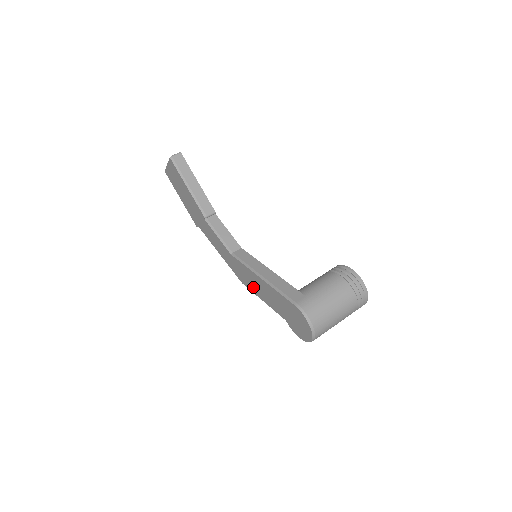
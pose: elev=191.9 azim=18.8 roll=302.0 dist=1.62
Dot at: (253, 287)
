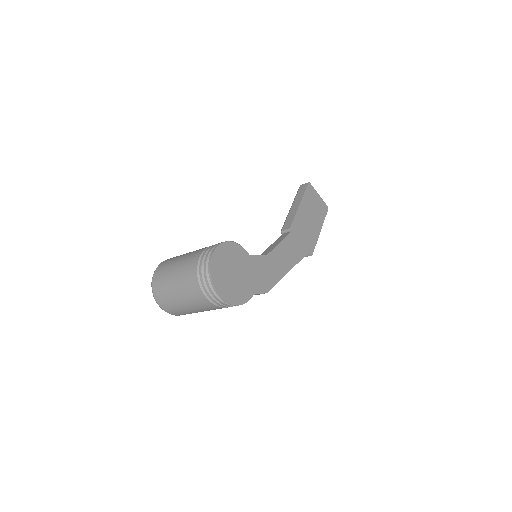
Dot at: occluded
